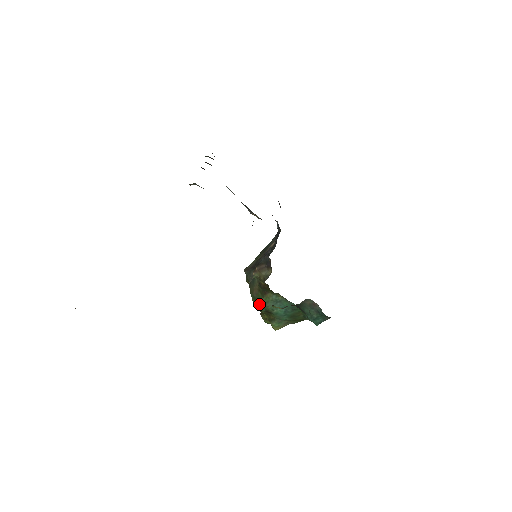
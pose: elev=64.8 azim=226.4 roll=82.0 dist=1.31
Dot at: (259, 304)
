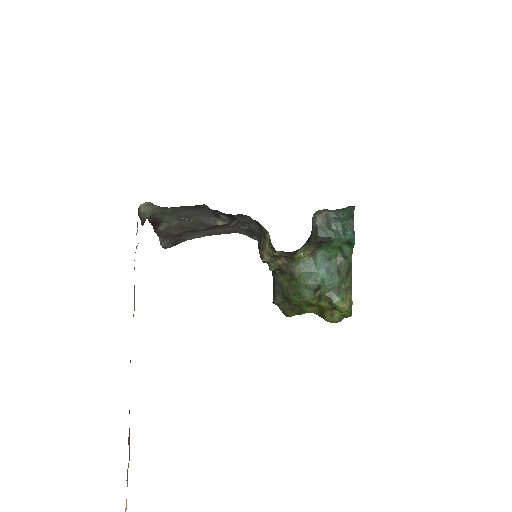
Dot at: (302, 292)
